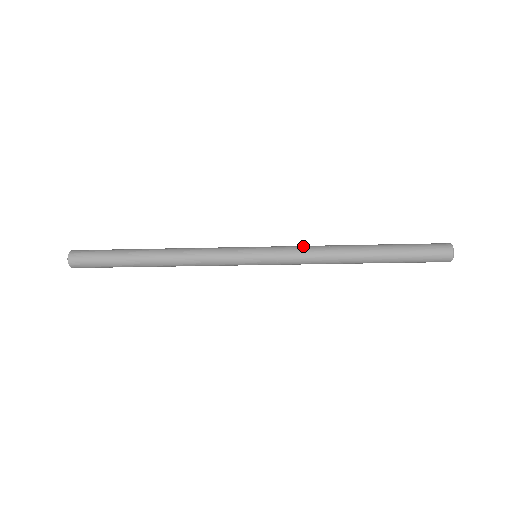
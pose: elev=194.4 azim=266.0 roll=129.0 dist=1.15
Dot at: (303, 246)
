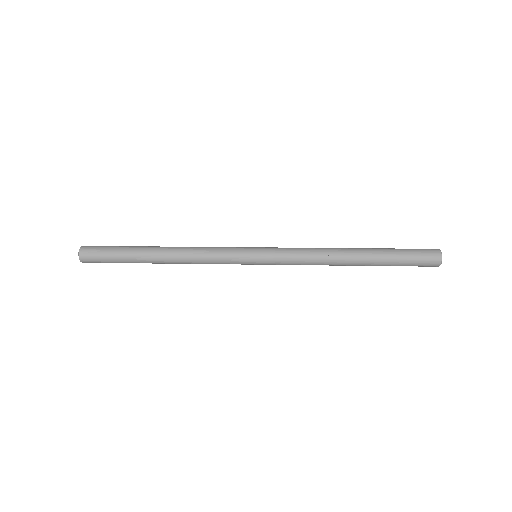
Dot at: (301, 254)
